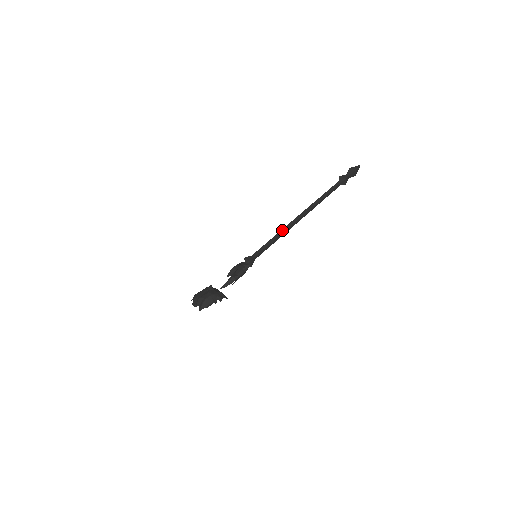
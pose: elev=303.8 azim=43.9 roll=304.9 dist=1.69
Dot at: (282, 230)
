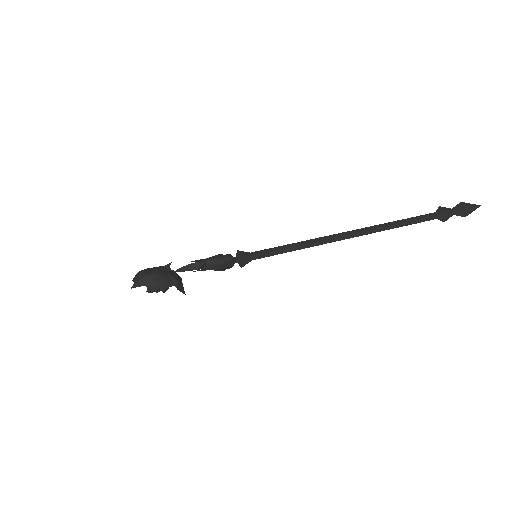
Dot at: (313, 239)
